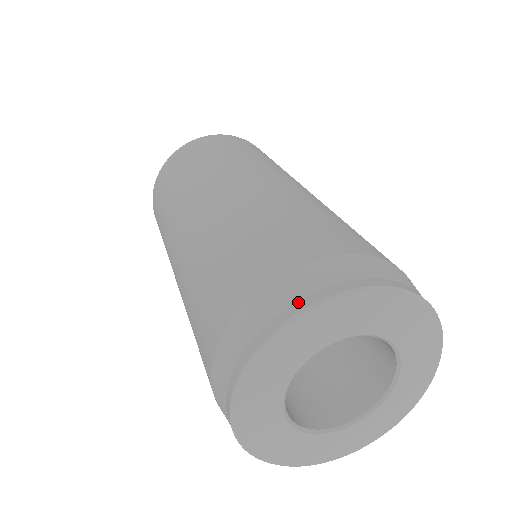
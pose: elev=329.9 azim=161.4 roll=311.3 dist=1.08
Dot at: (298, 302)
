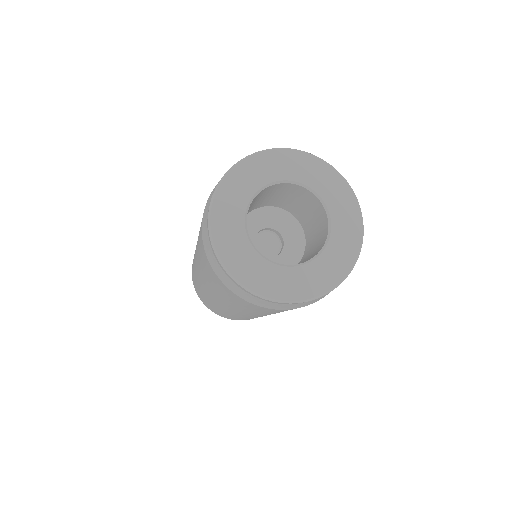
Dot at: occluded
